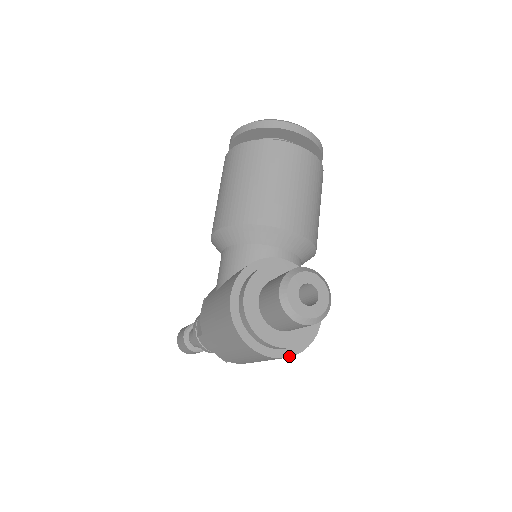
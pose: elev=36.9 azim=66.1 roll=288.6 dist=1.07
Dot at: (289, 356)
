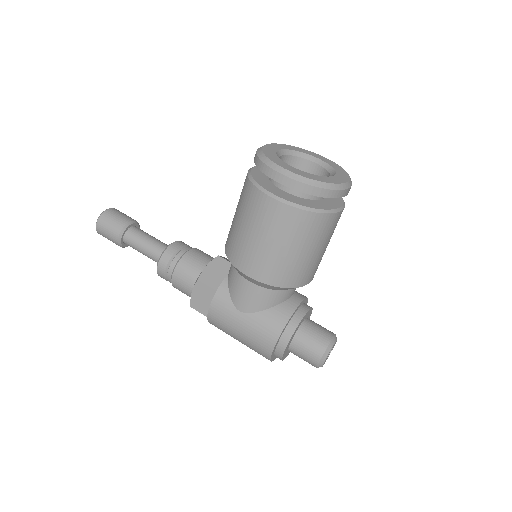
Dot at: occluded
